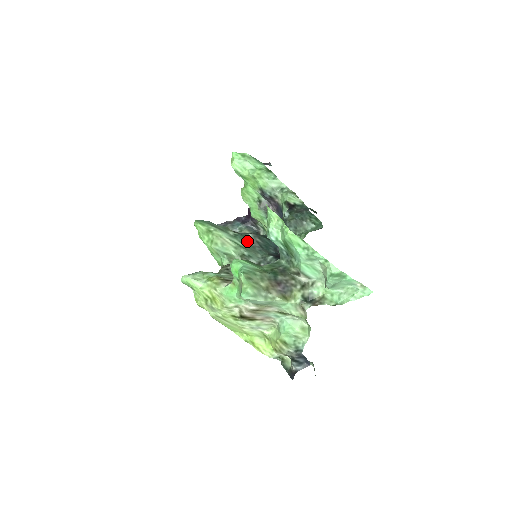
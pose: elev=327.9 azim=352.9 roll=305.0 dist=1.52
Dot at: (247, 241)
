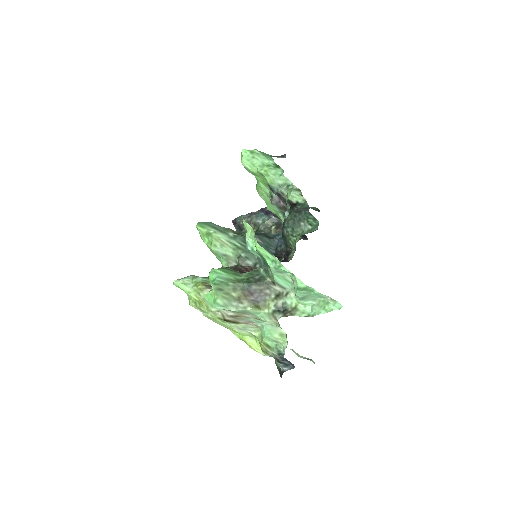
Dot at: occluded
